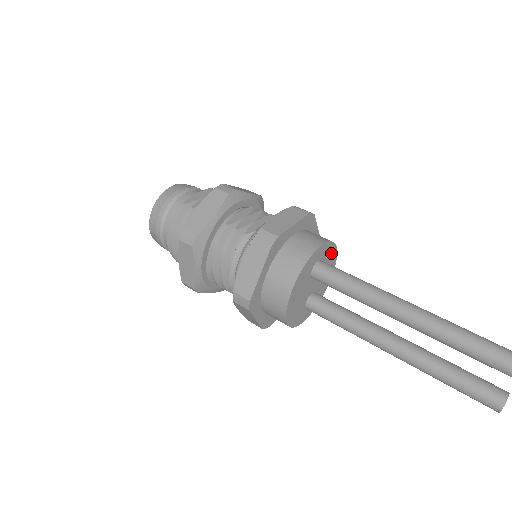
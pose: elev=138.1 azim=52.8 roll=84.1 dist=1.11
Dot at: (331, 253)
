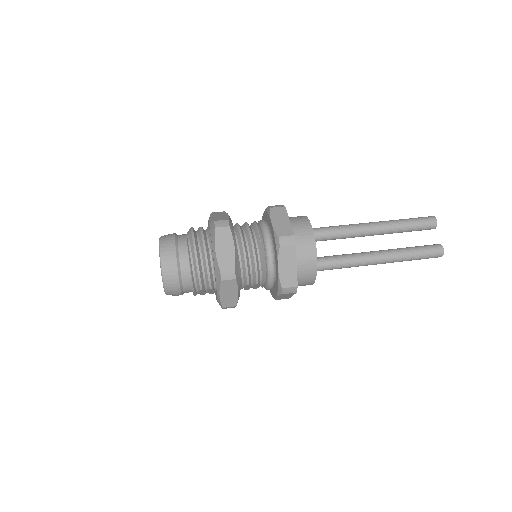
Dot at: occluded
